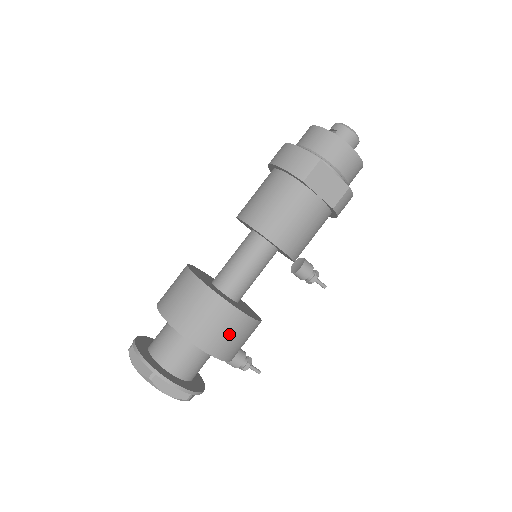
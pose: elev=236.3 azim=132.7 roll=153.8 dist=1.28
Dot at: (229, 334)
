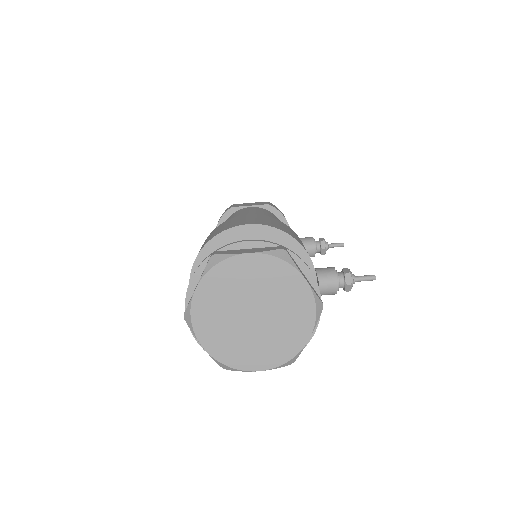
Dot at: (262, 220)
